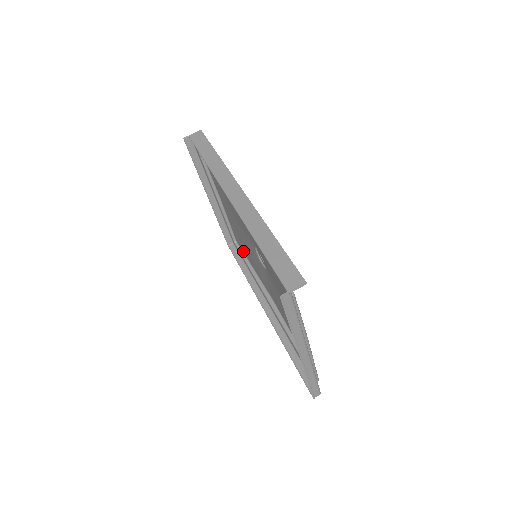
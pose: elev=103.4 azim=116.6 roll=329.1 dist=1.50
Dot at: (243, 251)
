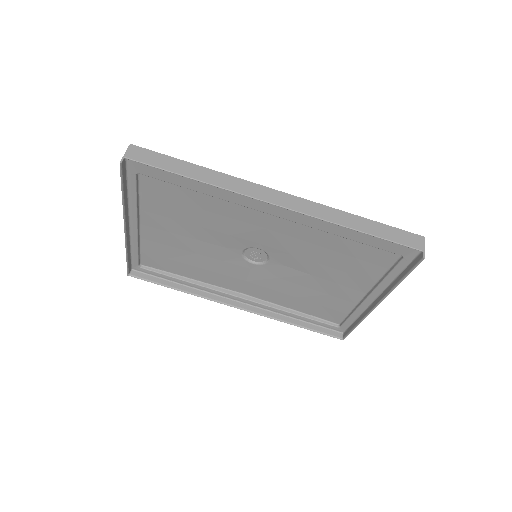
Dot at: (163, 269)
